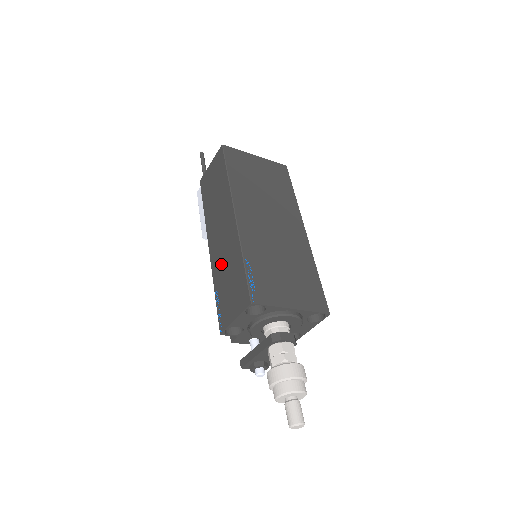
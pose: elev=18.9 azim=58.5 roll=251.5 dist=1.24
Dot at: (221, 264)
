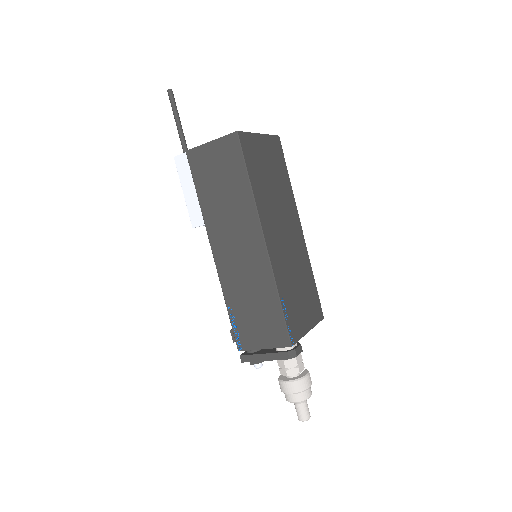
Dot at: (239, 284)
